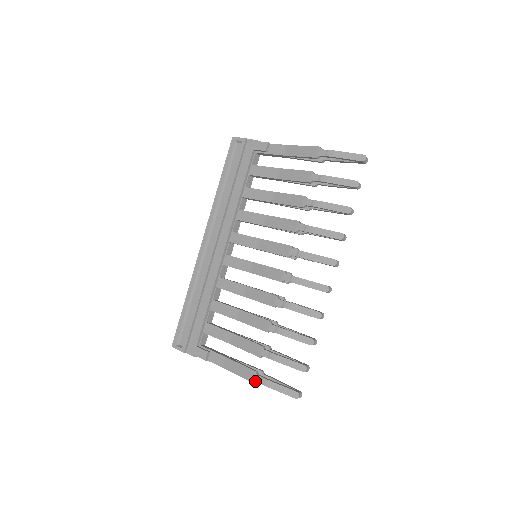
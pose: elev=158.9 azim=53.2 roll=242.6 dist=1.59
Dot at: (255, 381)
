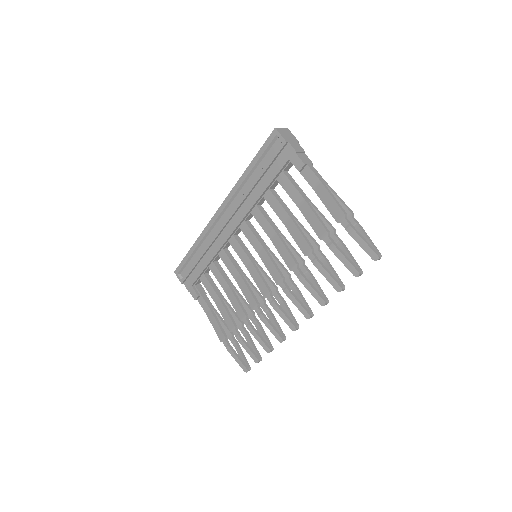
Dot at: (223, 342)
